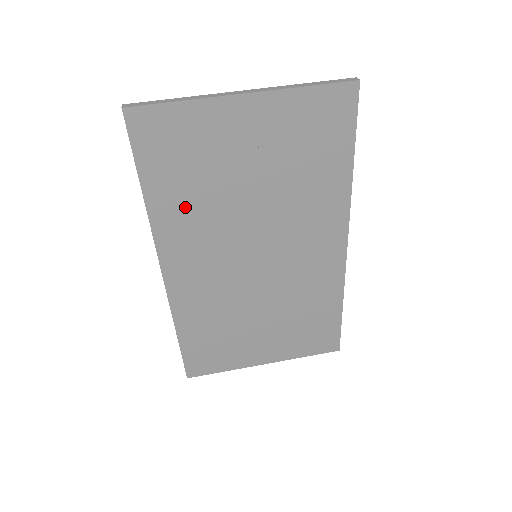
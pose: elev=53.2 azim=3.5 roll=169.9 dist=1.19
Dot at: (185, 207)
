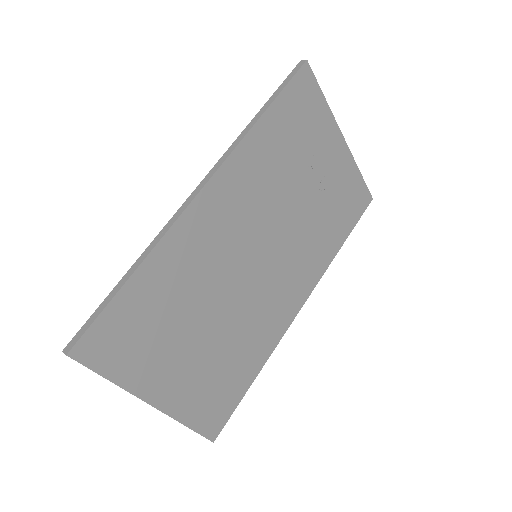
Dot at: (269, 158)
